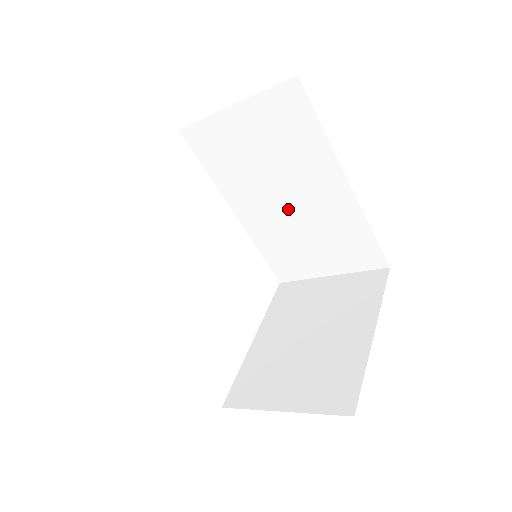
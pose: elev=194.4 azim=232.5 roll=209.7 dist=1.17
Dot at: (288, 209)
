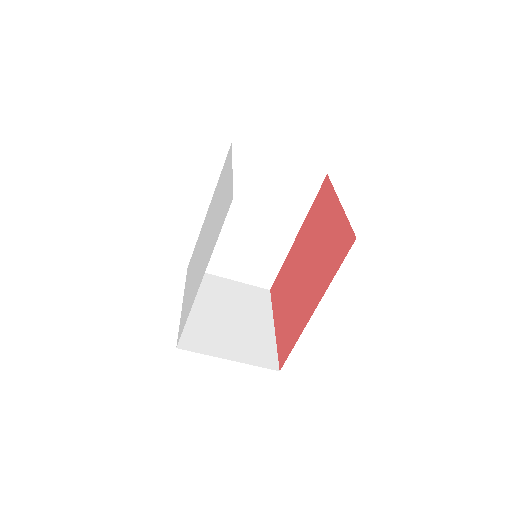
Dot at: (248, 229)
